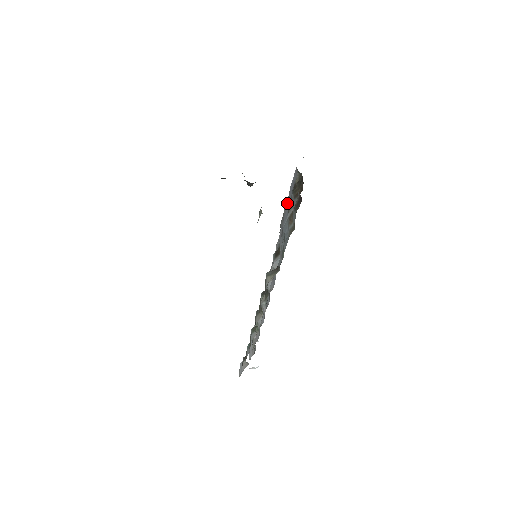
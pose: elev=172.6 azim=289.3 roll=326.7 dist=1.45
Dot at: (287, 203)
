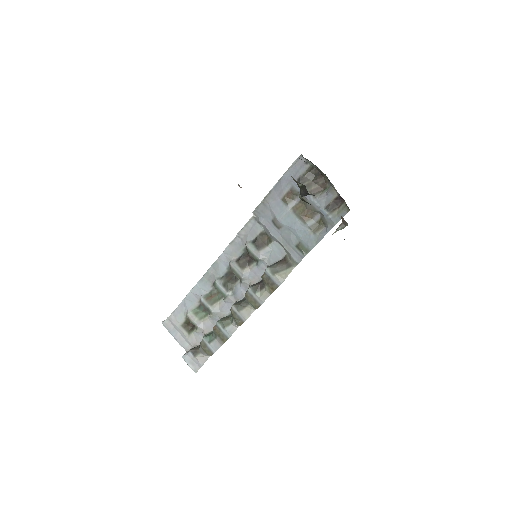
Dot at: (275, 192)
